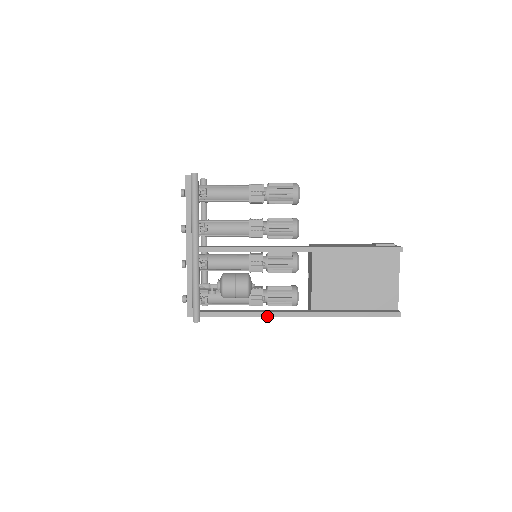
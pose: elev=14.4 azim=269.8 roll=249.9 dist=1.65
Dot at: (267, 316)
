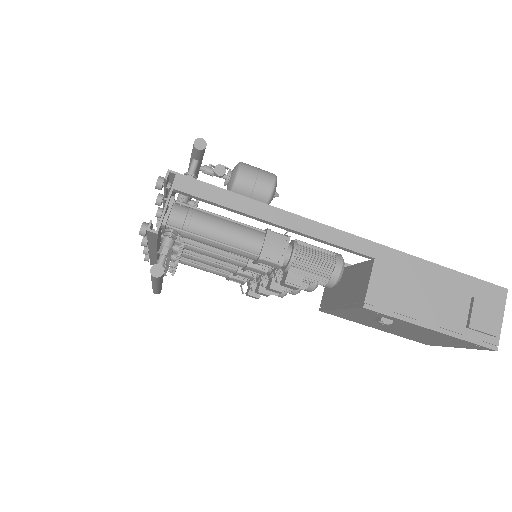
Dot at: (305, 218)
